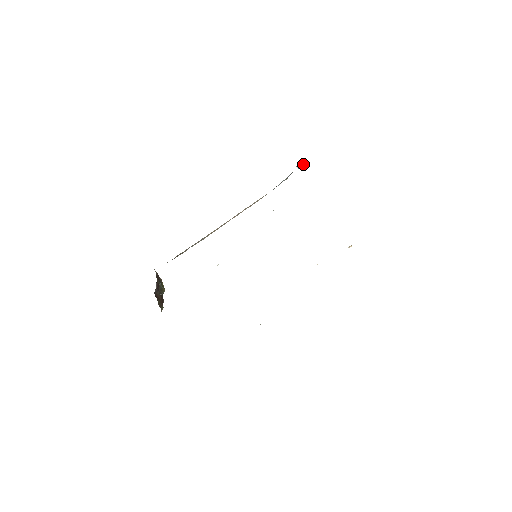
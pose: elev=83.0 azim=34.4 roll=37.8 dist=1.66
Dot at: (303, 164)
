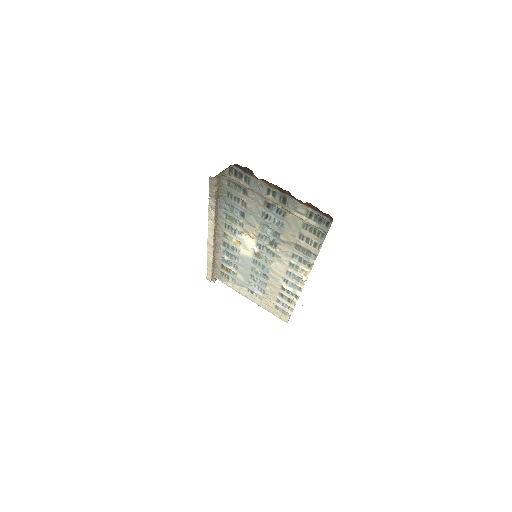
Dot at: occluded
